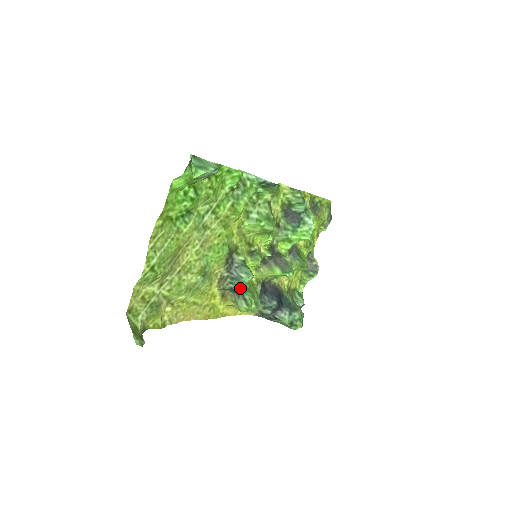
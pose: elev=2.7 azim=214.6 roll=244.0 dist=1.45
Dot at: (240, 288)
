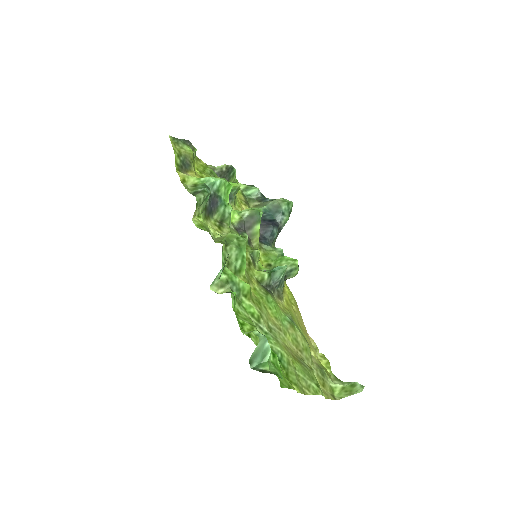
Dot at: (284, 276)
